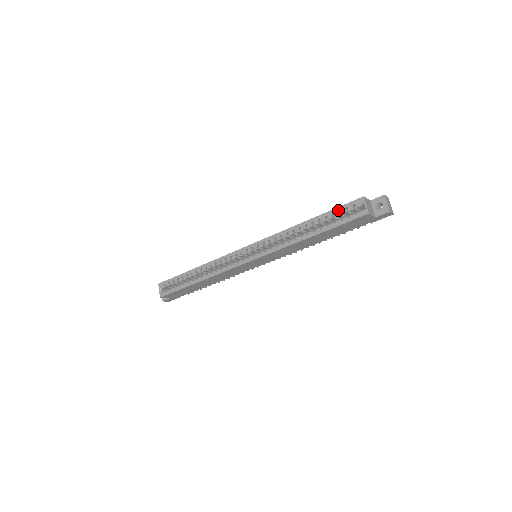
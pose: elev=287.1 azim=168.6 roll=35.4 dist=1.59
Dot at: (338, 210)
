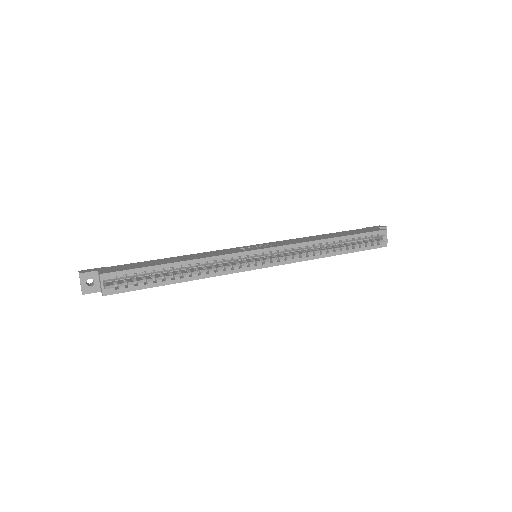
Dot at: (365, 236)
